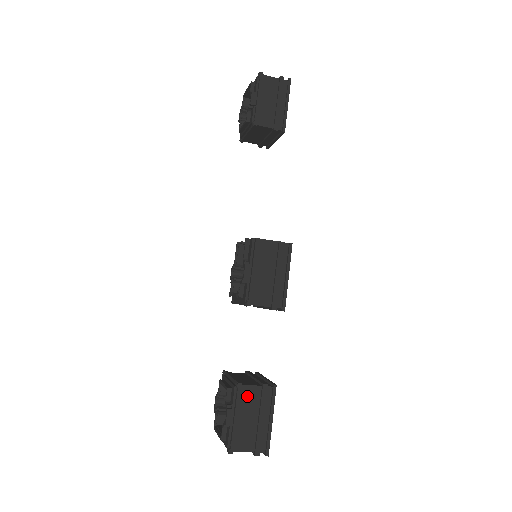
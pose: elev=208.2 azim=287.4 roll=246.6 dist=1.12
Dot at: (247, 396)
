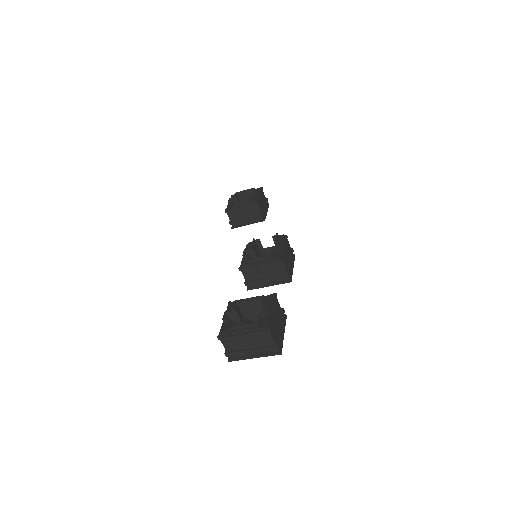
Dot at: (277, 306)
